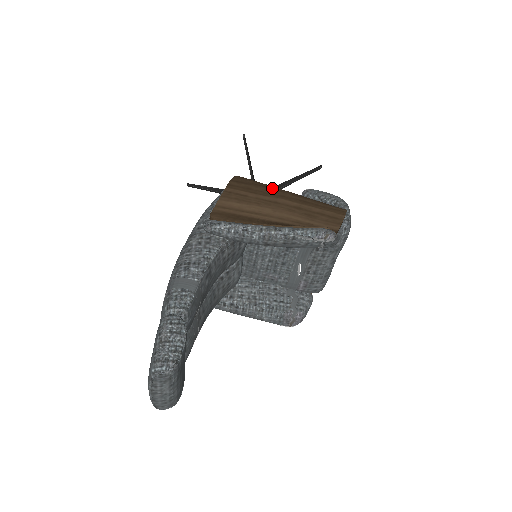
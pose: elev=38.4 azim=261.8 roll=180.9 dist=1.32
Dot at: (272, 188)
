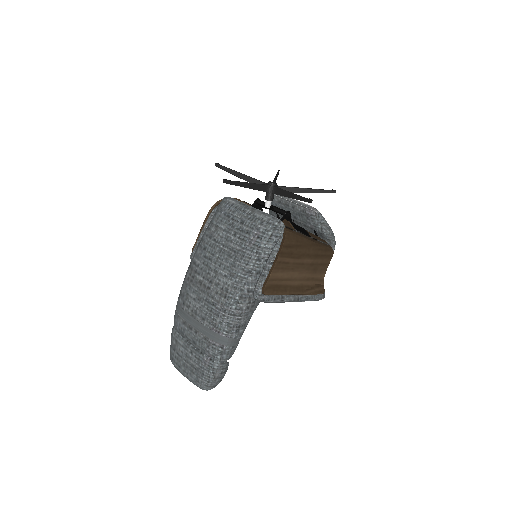
Dot at: (304, 246)
